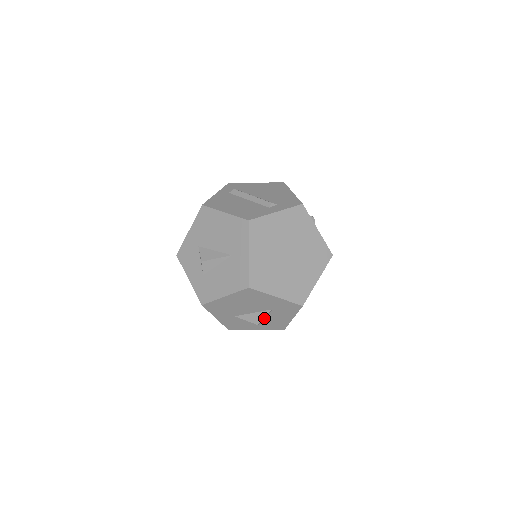
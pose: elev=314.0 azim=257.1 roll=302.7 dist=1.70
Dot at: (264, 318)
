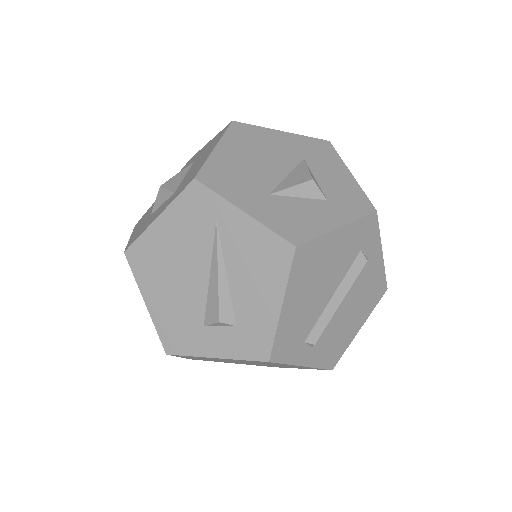
Dot at: occluded
